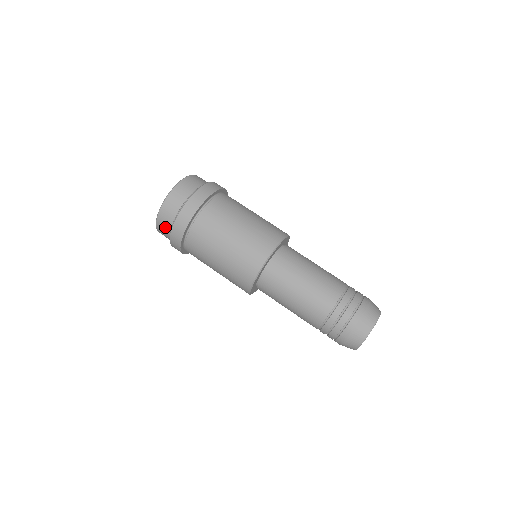
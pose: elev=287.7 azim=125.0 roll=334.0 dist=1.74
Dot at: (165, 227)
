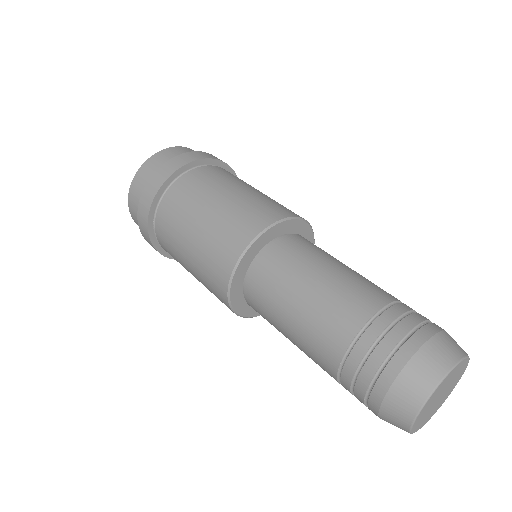
Dot at: occluded
